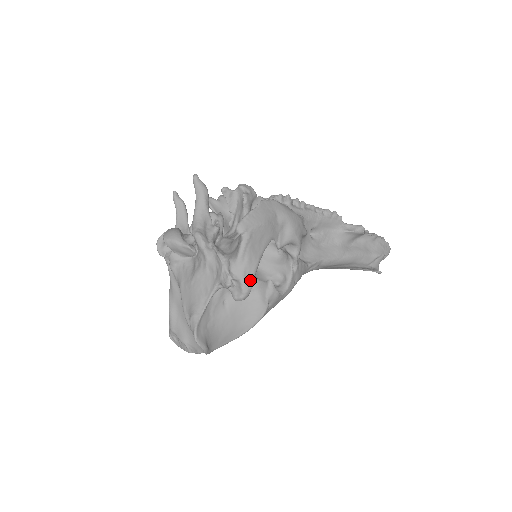
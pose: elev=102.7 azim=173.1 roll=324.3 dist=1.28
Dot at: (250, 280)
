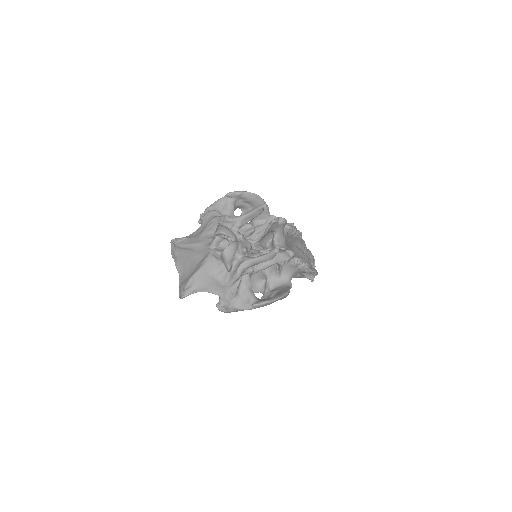
Dot at: occluded
